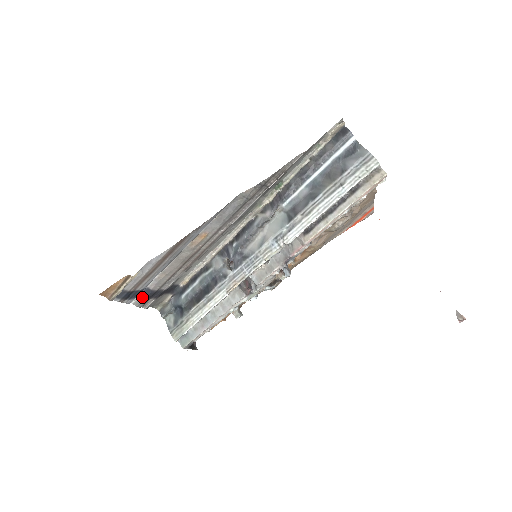
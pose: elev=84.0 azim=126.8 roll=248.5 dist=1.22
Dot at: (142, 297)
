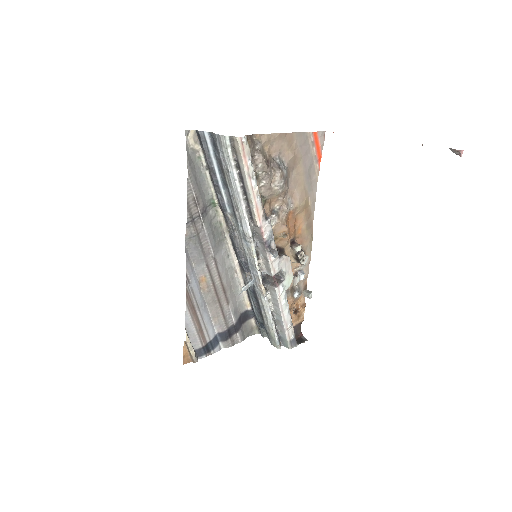
Dot at: (223, 340)
